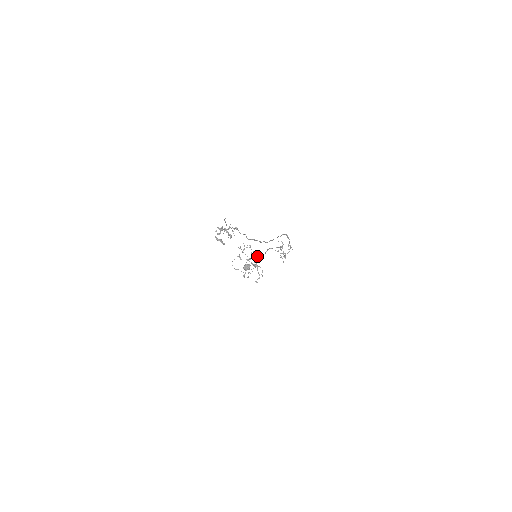
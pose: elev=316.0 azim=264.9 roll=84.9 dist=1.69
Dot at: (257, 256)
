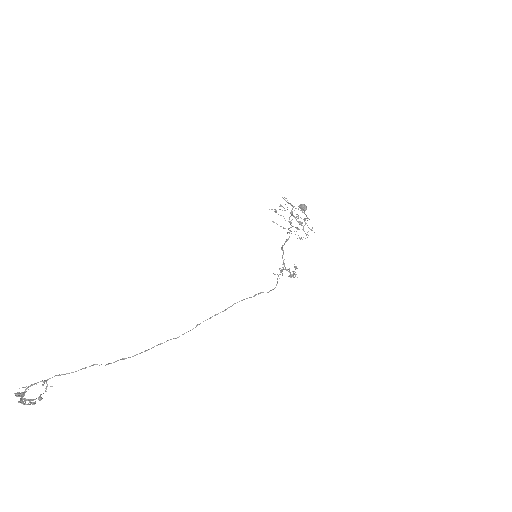
Dot at: (305, 214)
